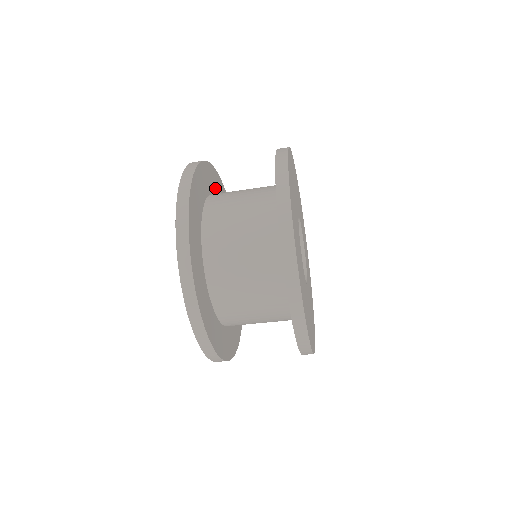
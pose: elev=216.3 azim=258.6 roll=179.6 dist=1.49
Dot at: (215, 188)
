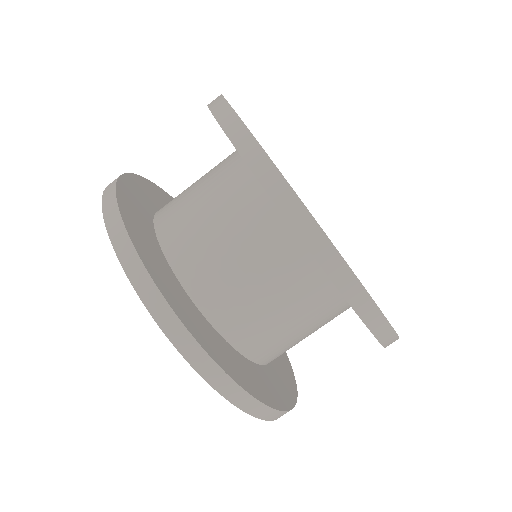
Dot at: occluded
